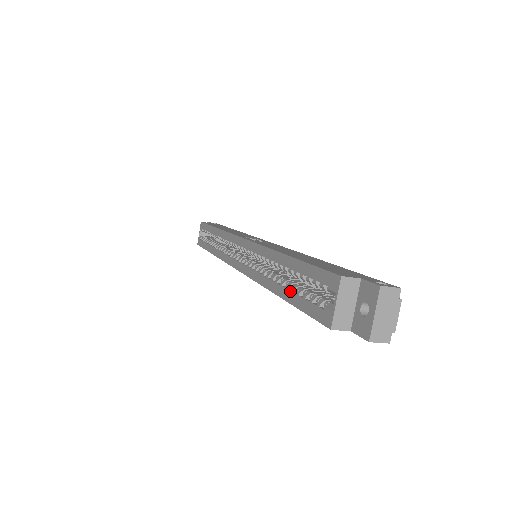
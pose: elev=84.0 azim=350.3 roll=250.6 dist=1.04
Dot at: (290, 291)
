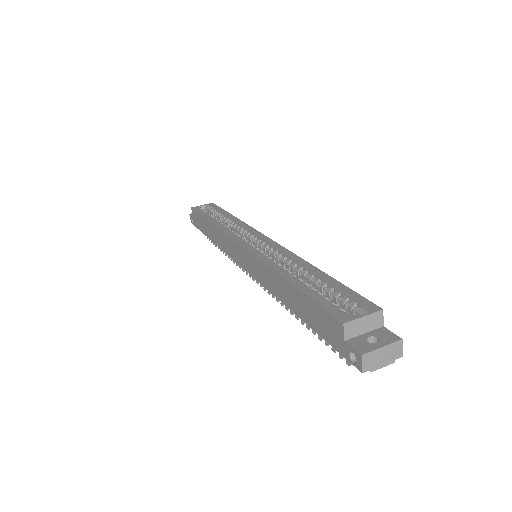
Dot at: (308, 286)
